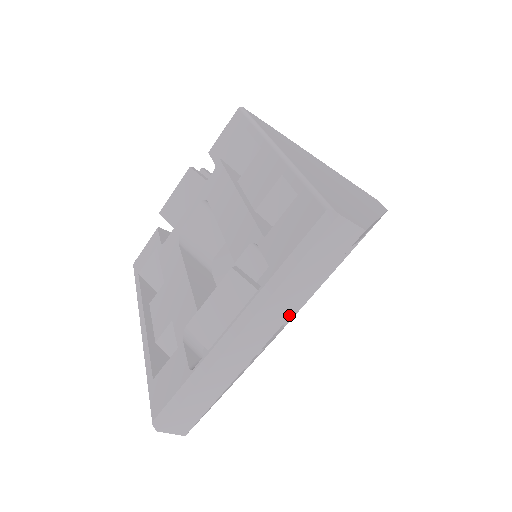
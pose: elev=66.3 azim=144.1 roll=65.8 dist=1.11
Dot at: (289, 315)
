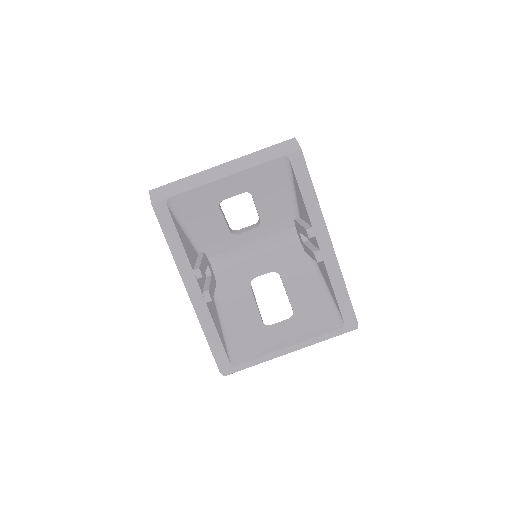
Dot at: (247, 169)
